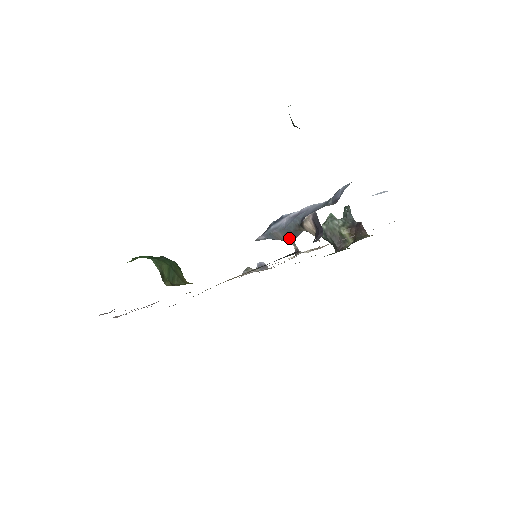
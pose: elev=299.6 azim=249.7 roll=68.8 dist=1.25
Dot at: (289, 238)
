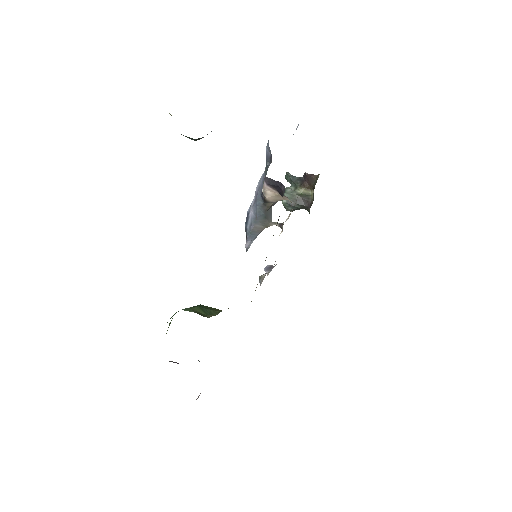
Dot at: (266, 222)
